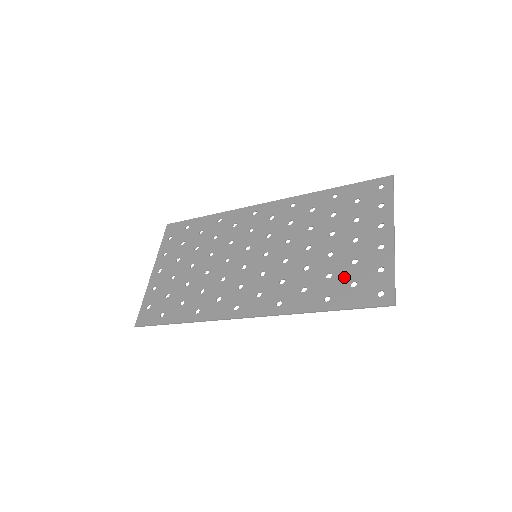
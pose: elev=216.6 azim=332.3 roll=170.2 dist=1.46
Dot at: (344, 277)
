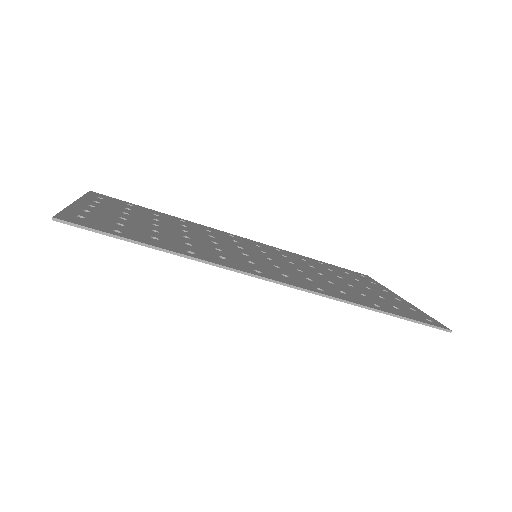
Dot at: (382, 301)
